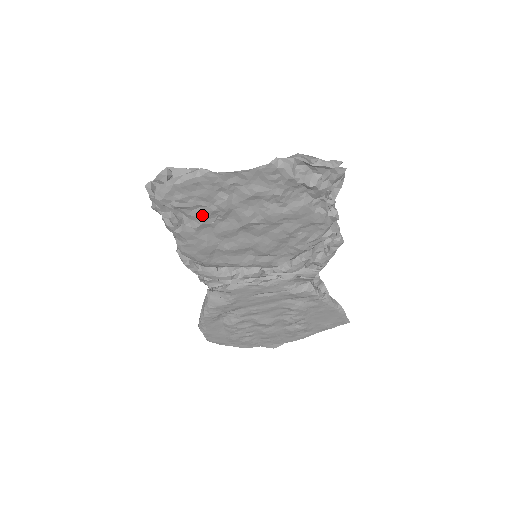
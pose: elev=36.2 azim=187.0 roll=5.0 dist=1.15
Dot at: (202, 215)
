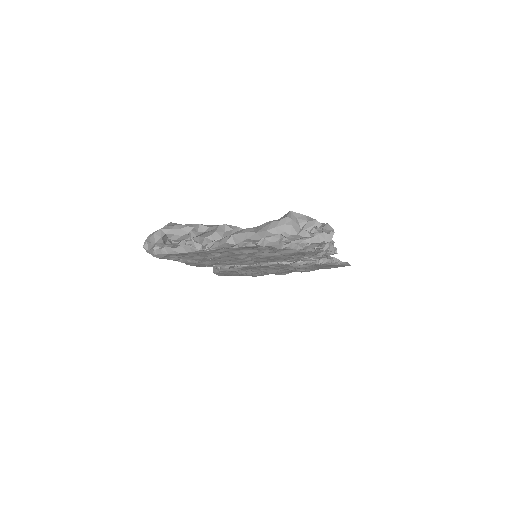
Dot at: (199, 259)
